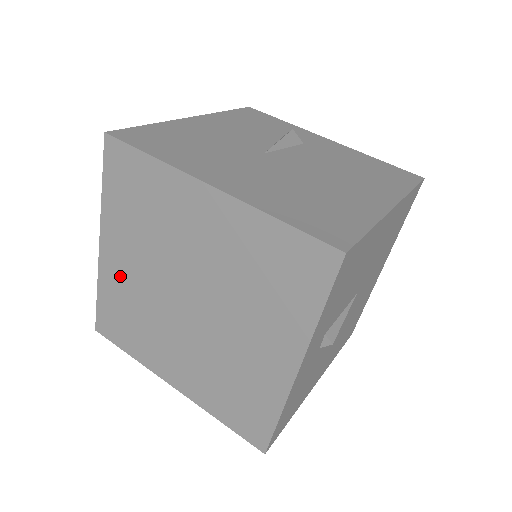
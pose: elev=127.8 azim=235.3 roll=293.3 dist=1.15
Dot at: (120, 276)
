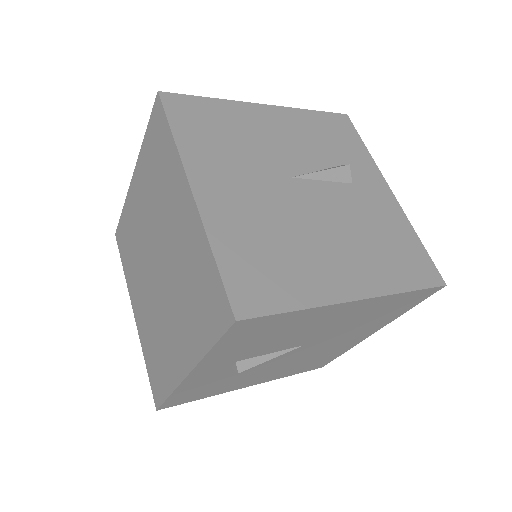
Dot at: (135, 209)
